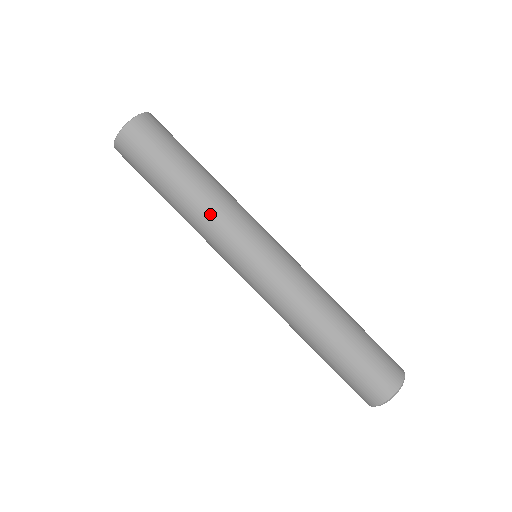
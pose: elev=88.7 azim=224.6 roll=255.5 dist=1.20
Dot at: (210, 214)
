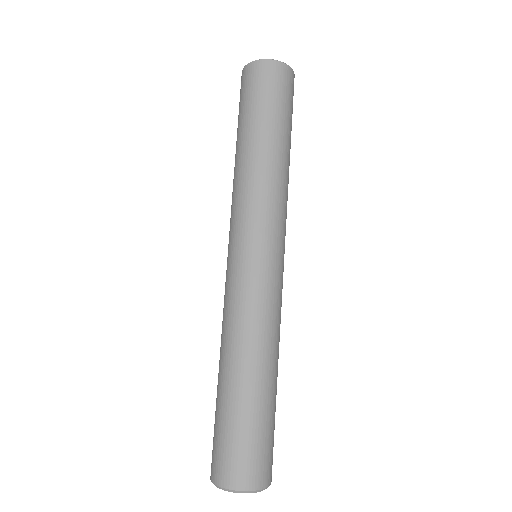
Dot at: (242, 184)
